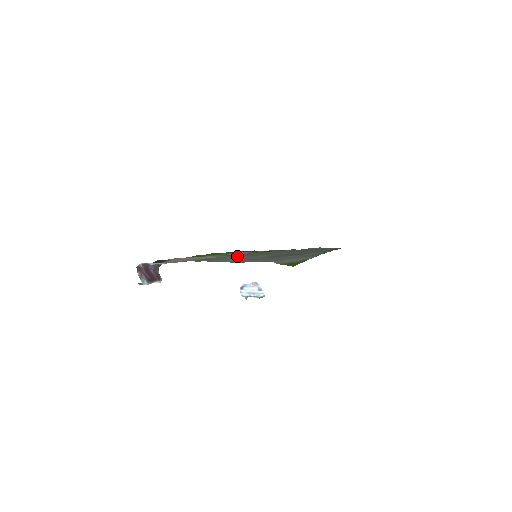
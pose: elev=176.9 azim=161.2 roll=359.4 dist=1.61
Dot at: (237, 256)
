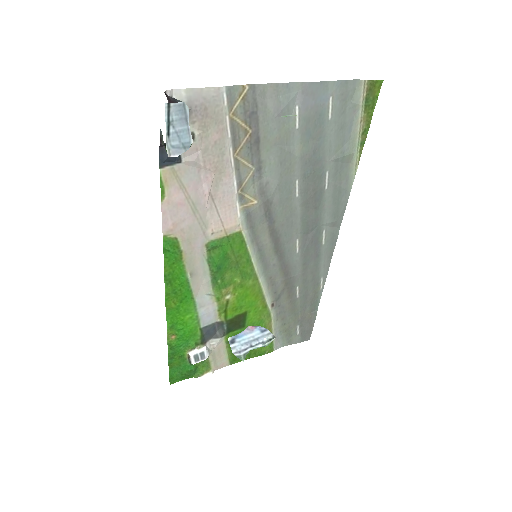
Dot at: (269, 174)
